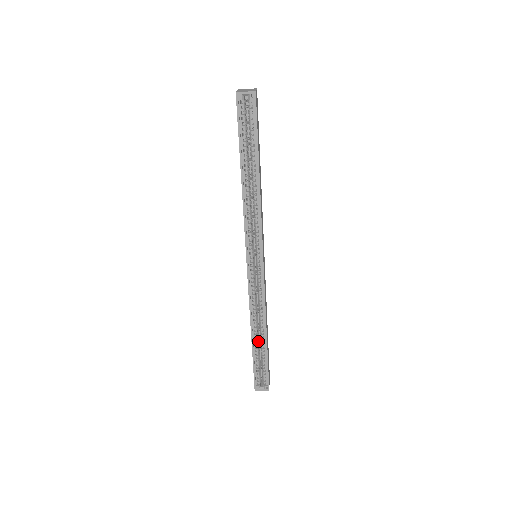
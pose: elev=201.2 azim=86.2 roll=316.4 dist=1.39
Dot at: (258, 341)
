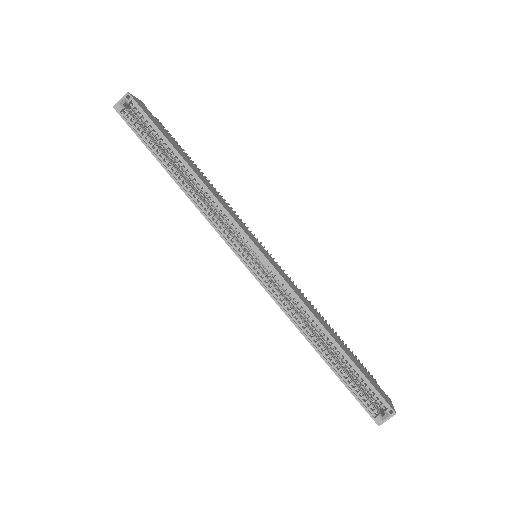
Dot at: (331, 354)
